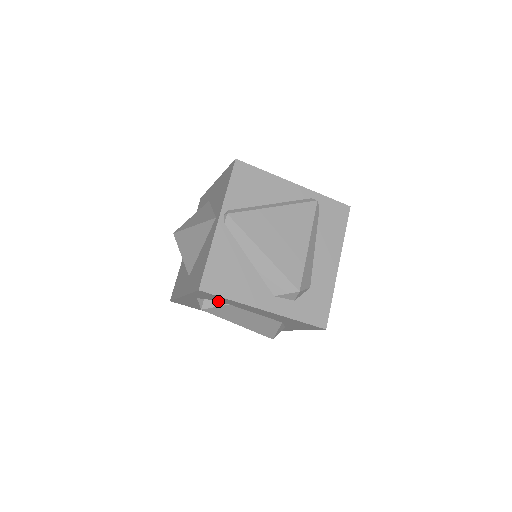
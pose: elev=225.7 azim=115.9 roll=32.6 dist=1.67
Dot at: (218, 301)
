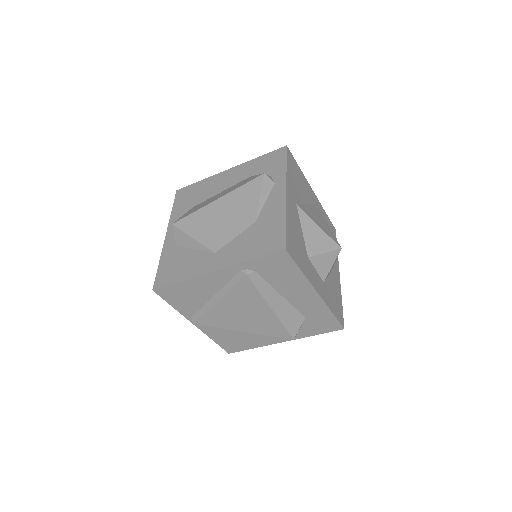
Dot at: occluded
